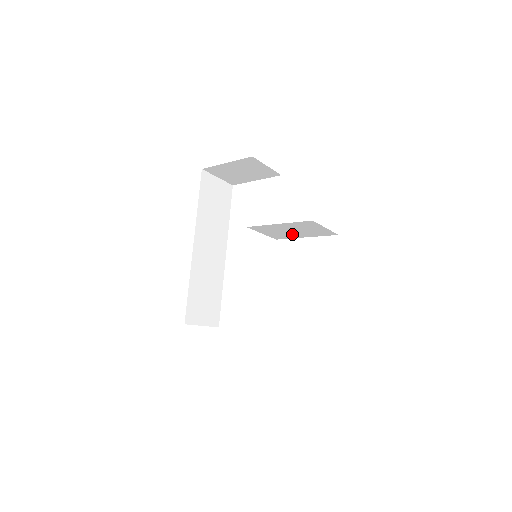
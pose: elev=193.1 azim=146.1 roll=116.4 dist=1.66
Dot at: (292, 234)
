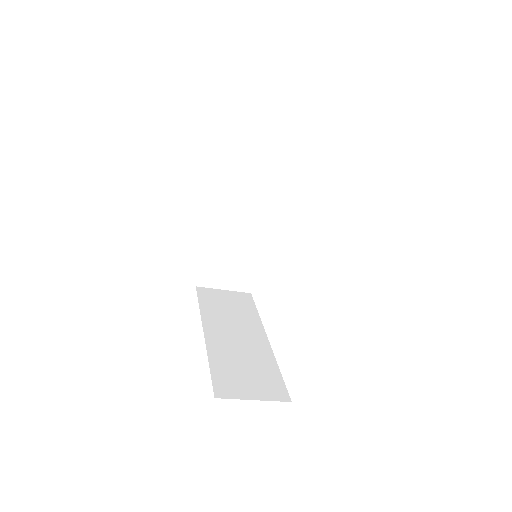
Dot at: occluded
